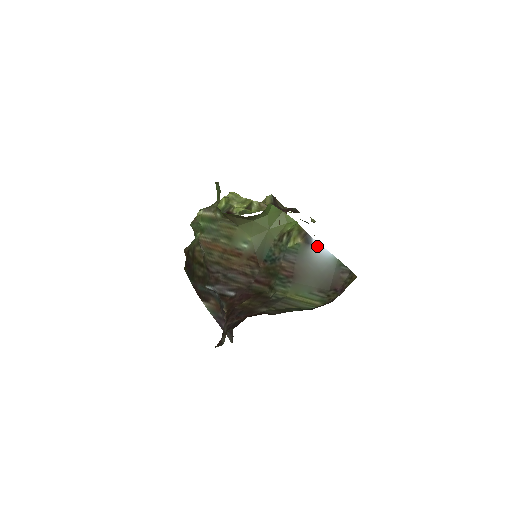
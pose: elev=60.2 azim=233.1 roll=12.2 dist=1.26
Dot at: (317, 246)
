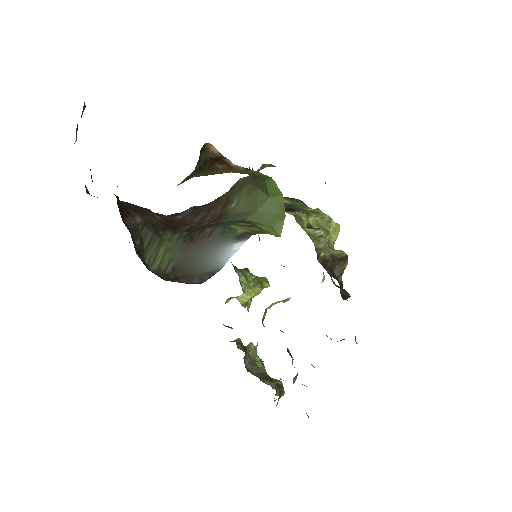
Dot at: (236, 246)
